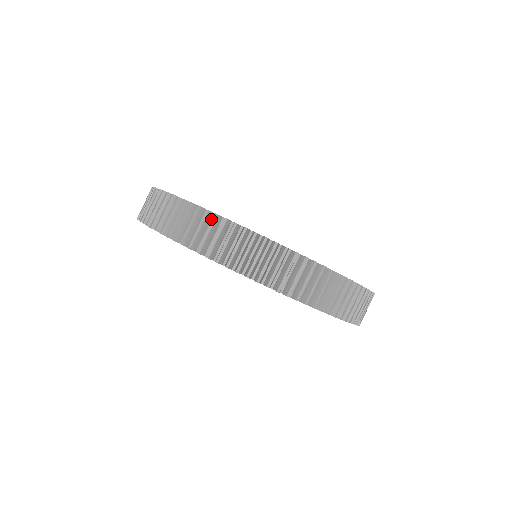
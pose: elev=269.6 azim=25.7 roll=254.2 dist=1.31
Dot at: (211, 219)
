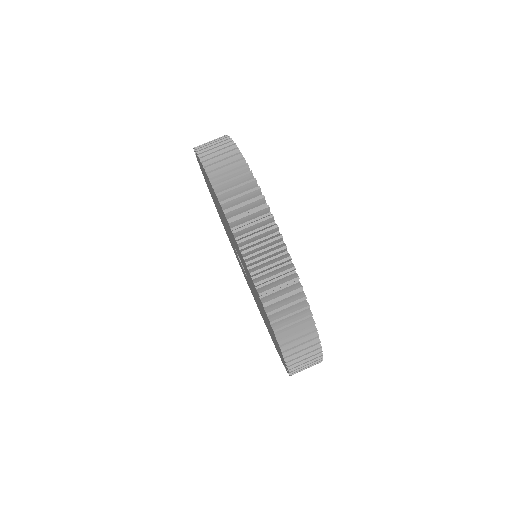
Dot at: occluded
